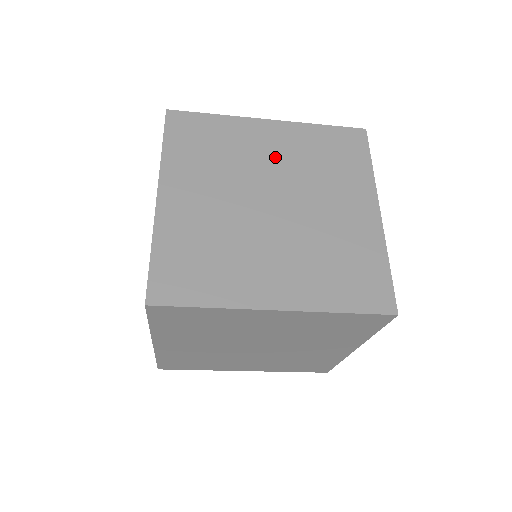
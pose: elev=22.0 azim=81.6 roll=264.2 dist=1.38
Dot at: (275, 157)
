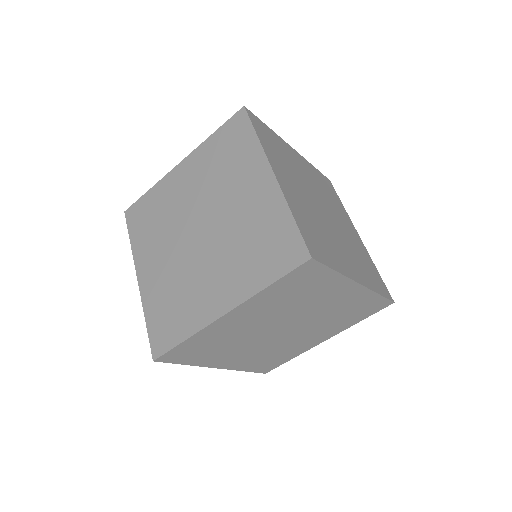
Dot at: (191, 191)
